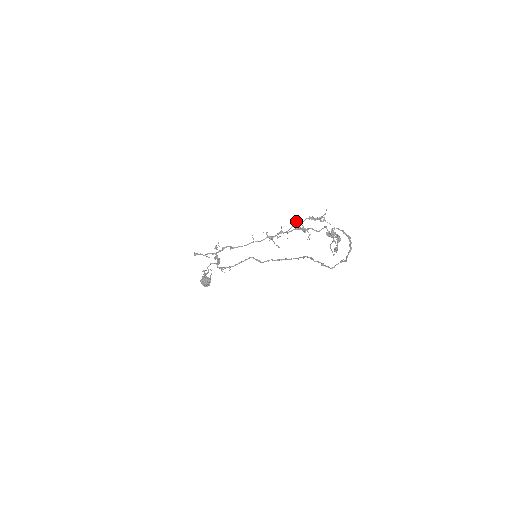
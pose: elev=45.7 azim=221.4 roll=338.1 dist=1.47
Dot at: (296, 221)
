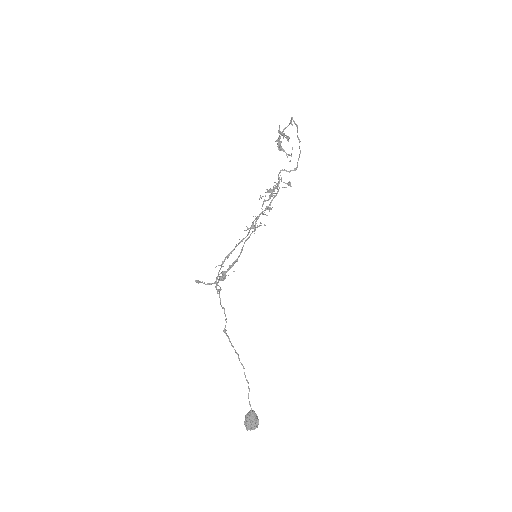
Dot at: occluded
